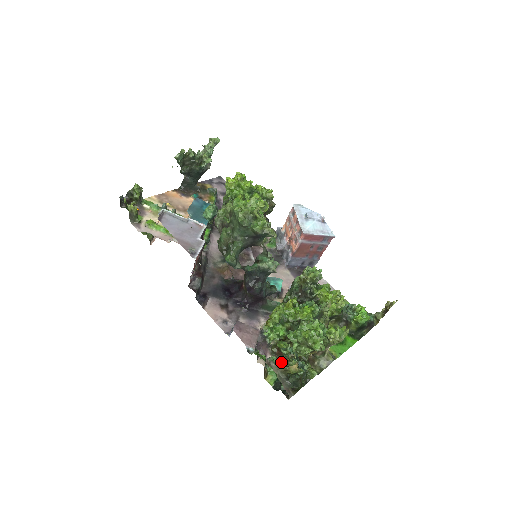
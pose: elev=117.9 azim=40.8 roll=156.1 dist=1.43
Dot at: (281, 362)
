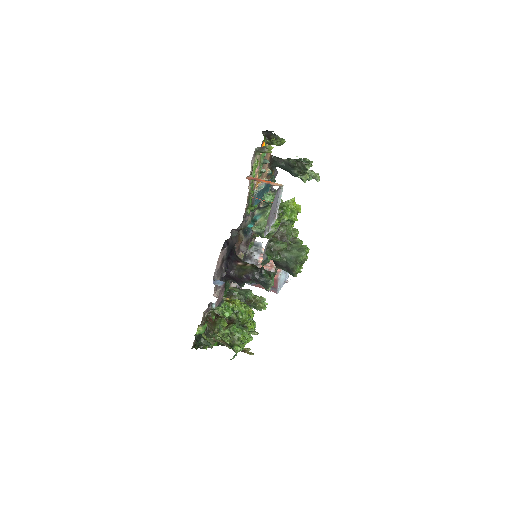
Dot at: (204, 323)
